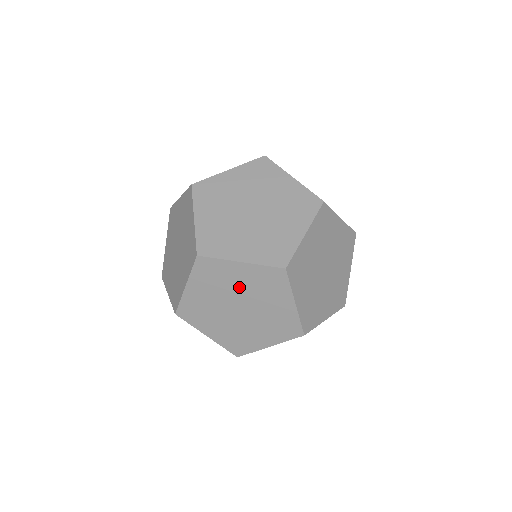
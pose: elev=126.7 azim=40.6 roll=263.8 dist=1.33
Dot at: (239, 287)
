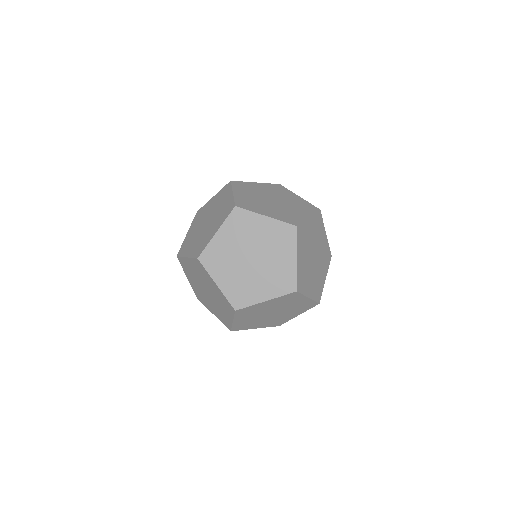
Dot at: (197, 275)
